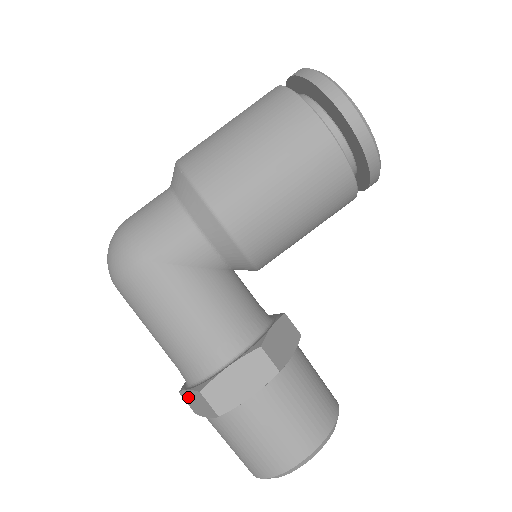
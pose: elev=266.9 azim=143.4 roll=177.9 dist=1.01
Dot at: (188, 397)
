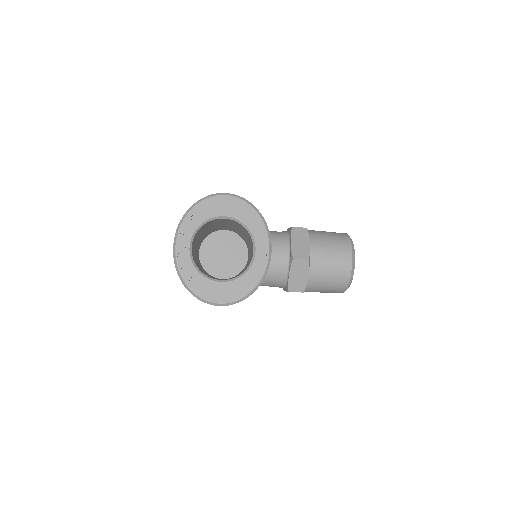
Dot at: occluded
